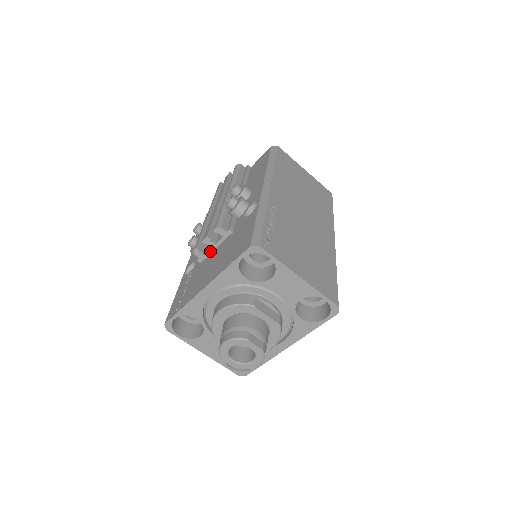
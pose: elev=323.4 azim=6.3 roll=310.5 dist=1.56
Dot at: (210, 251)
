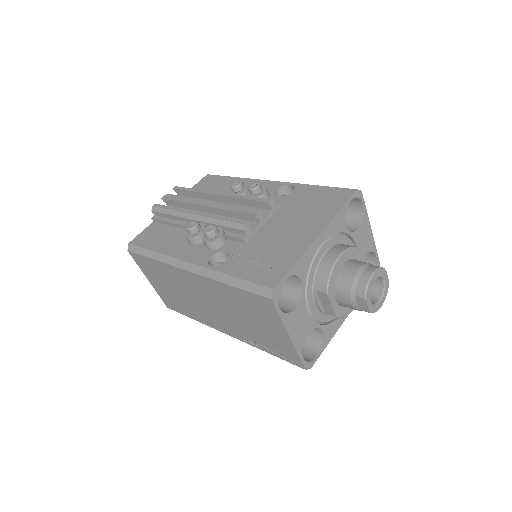
Dot at: (258, 228)
